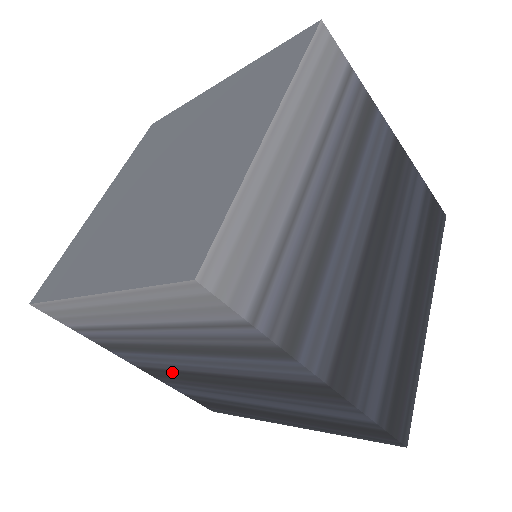
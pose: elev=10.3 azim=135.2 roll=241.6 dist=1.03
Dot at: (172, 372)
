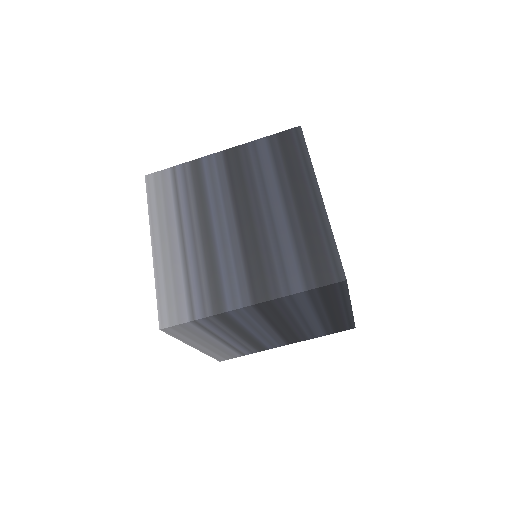
Dot at: (285, 337)
